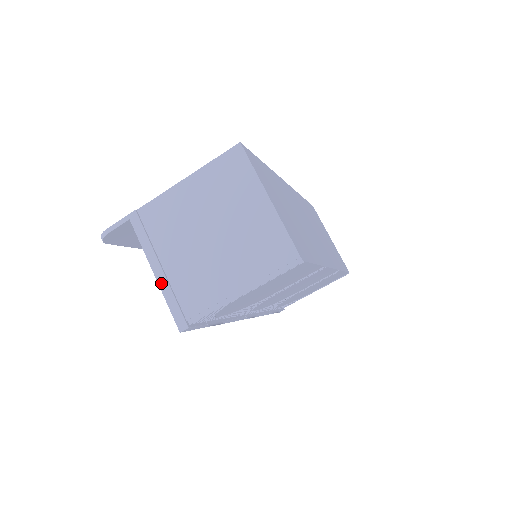
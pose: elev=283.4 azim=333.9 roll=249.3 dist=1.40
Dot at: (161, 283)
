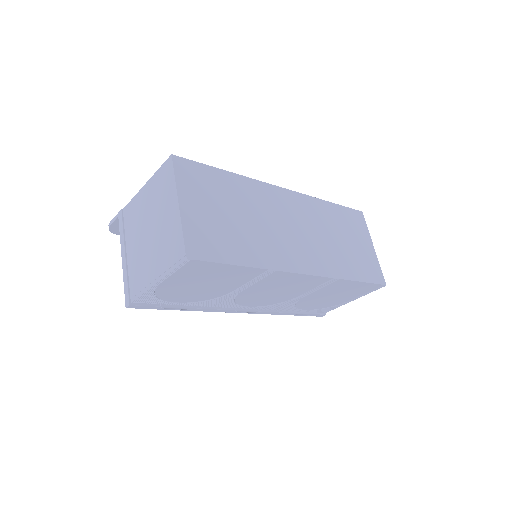
Dot at: (123, 267)
